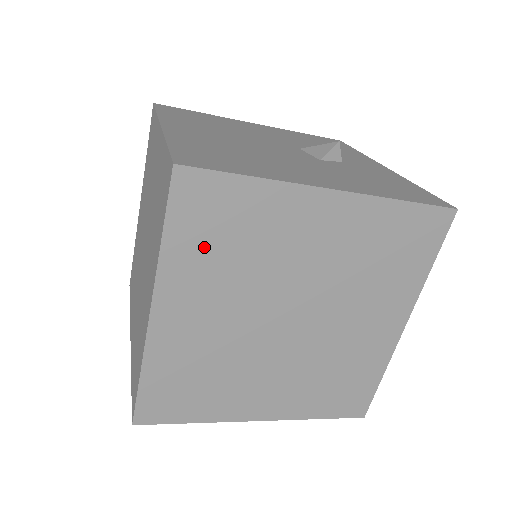
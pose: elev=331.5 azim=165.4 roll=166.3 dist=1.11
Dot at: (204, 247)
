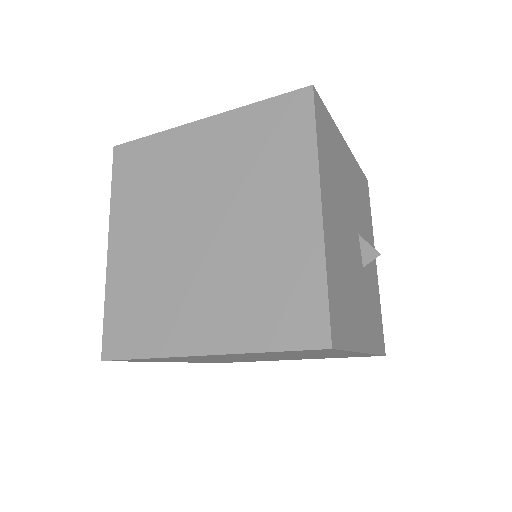
Dot at: (279, 353)
